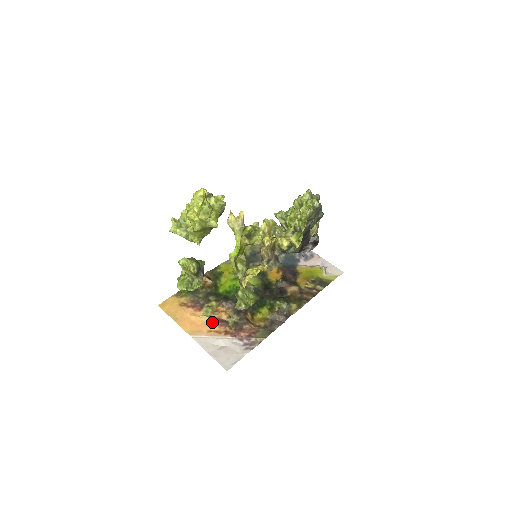
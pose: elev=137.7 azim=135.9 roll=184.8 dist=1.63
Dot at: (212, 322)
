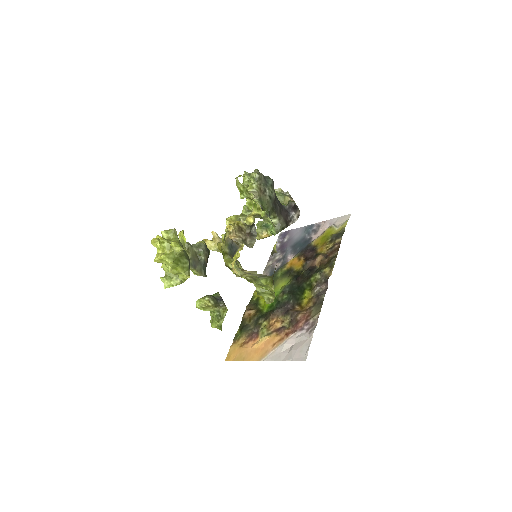
Dot at: (272, 337)
